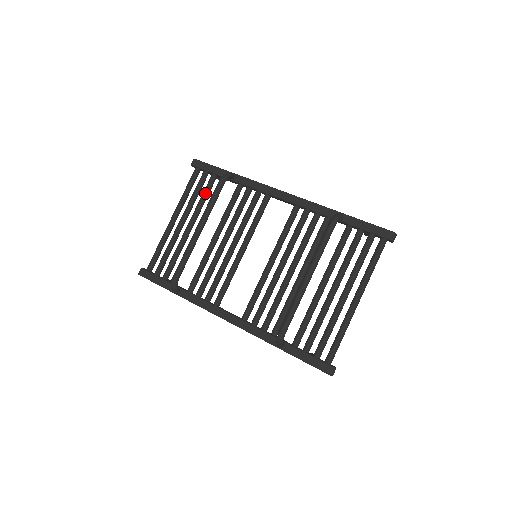
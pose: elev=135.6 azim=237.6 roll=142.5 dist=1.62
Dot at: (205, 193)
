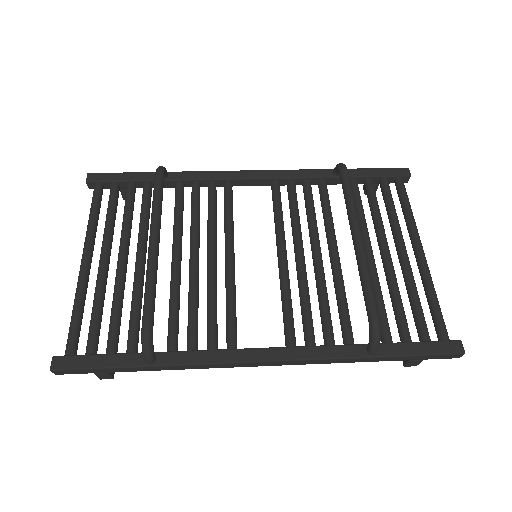
Dot at: (129, 208)
